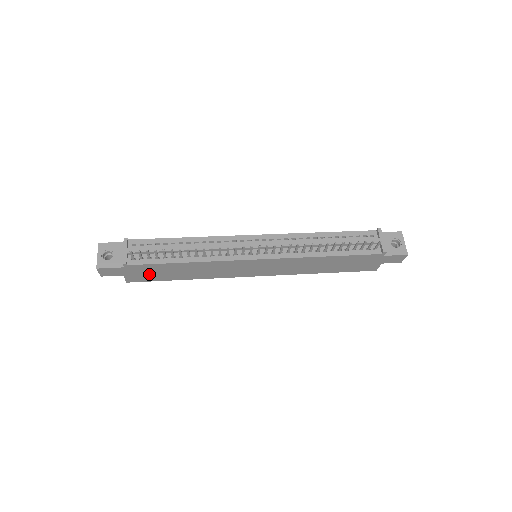
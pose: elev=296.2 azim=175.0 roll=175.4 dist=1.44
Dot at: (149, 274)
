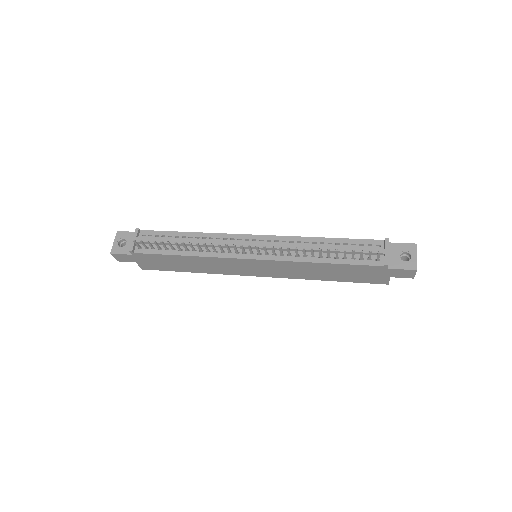
Dot at: (157, 263)
